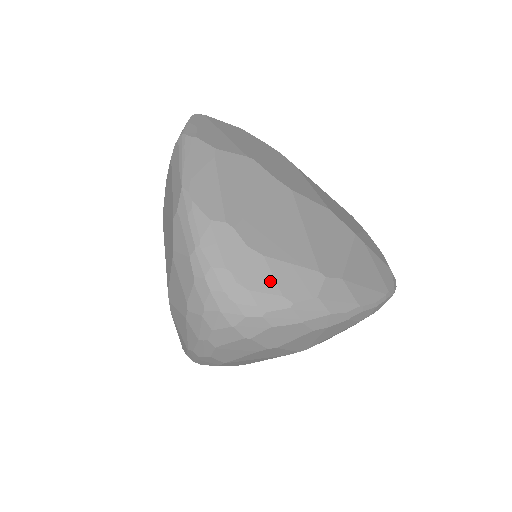
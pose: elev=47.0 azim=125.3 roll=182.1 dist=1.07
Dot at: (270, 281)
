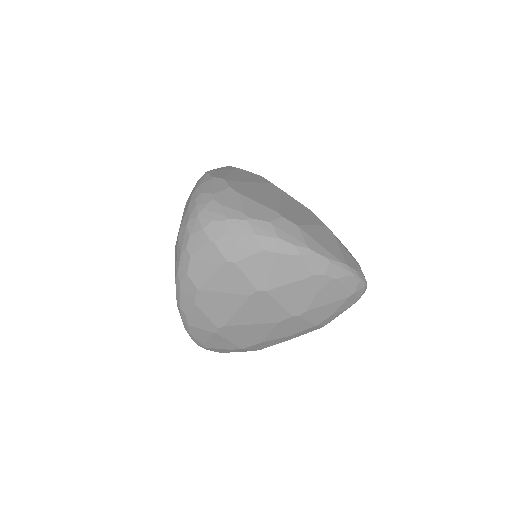
Dot at: (238, 204)
